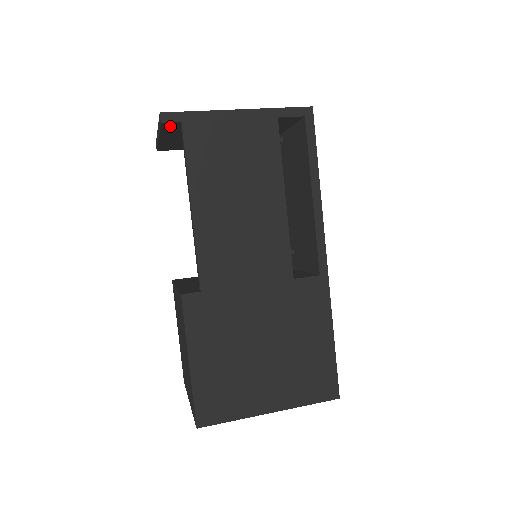
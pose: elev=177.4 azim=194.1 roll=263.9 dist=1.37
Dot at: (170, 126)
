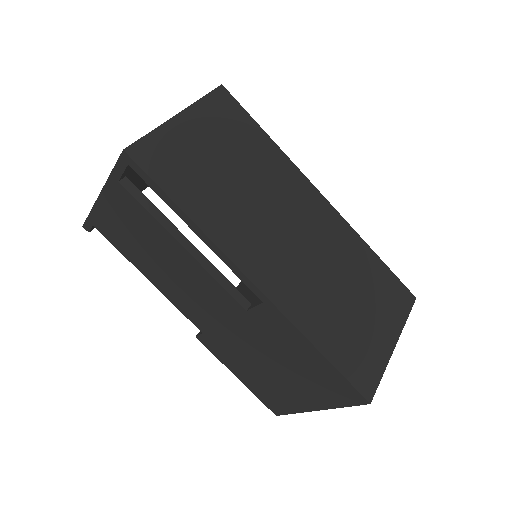
Dot at: occluded
